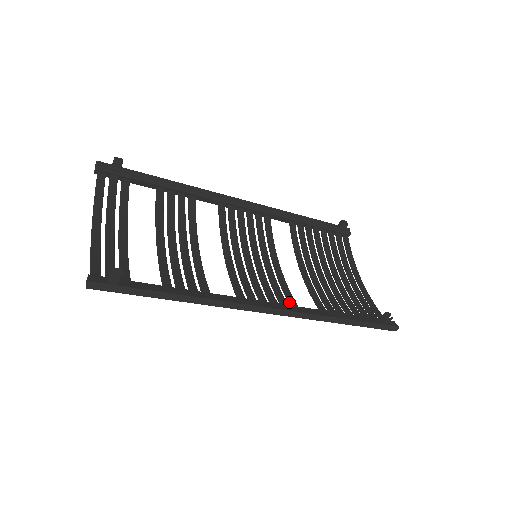
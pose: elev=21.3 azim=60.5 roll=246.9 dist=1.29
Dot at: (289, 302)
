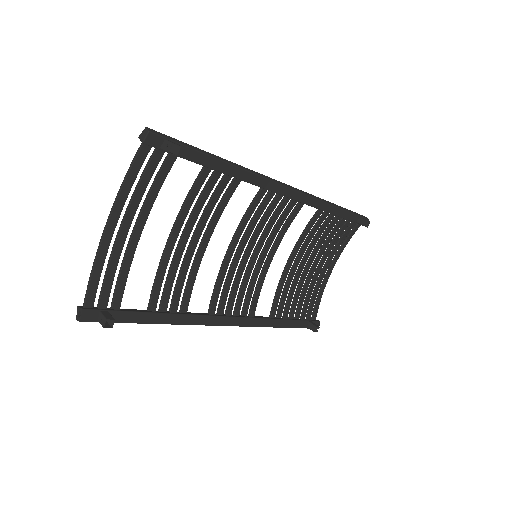
Dot at: (251, 307)
